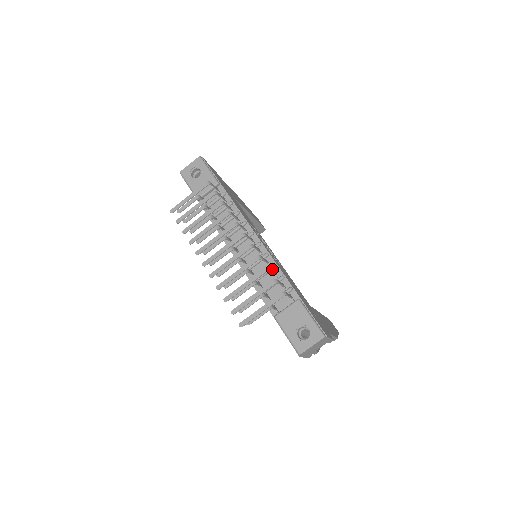
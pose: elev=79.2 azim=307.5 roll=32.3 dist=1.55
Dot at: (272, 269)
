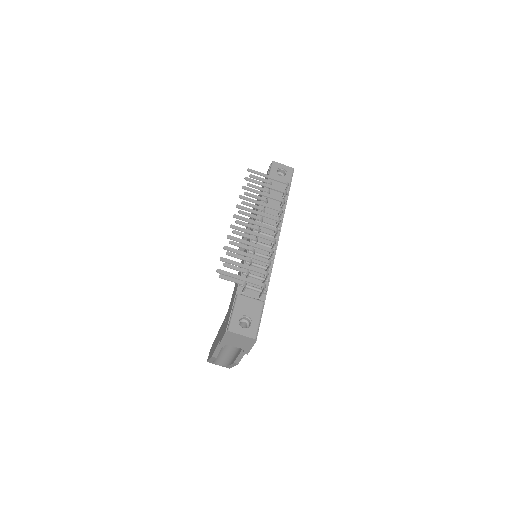
Dot at: occluded
